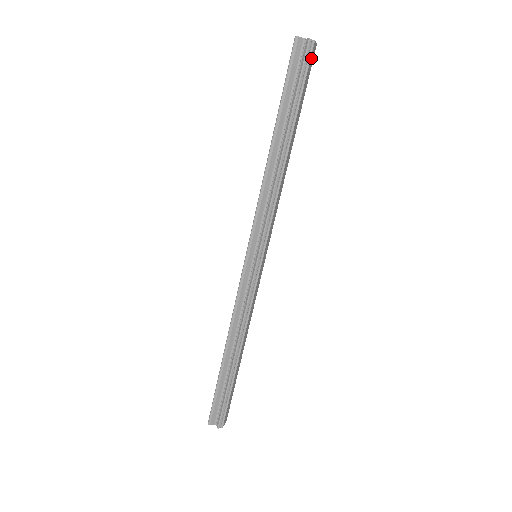
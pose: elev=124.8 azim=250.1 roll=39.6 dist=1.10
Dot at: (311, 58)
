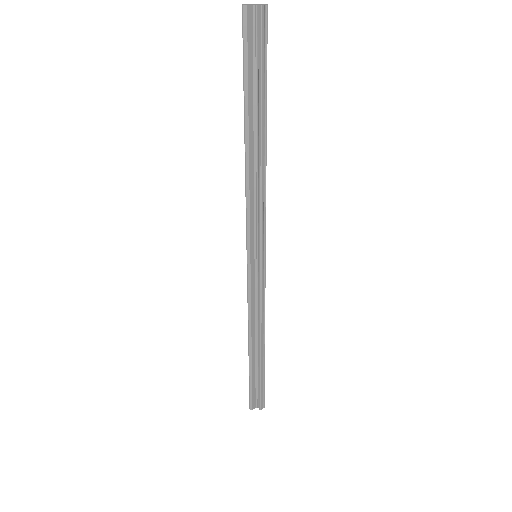
Dot at: (267, 27)
